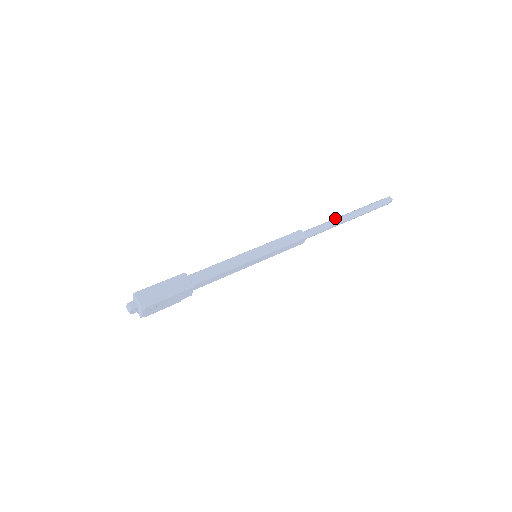
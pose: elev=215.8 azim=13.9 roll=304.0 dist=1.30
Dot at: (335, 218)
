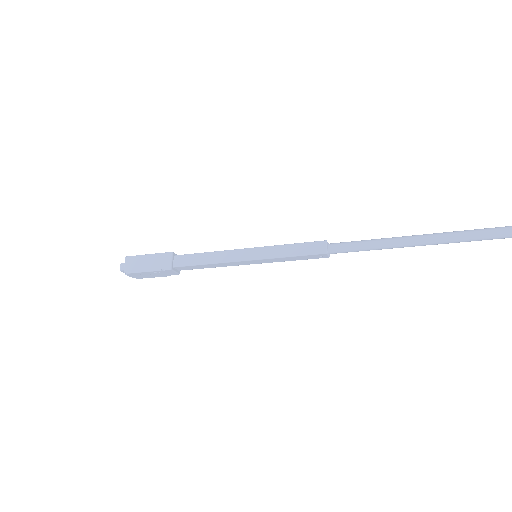
Dot at: (392, 237)
